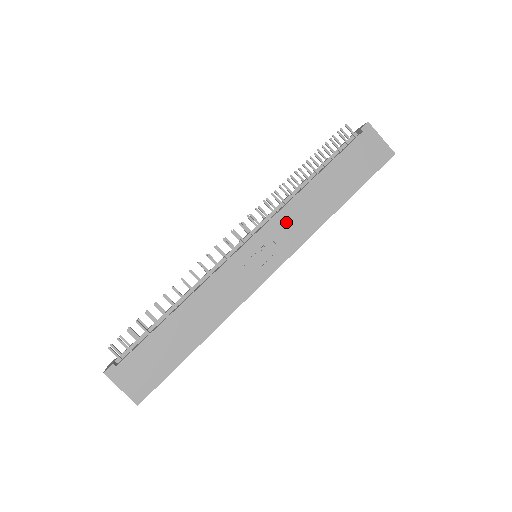
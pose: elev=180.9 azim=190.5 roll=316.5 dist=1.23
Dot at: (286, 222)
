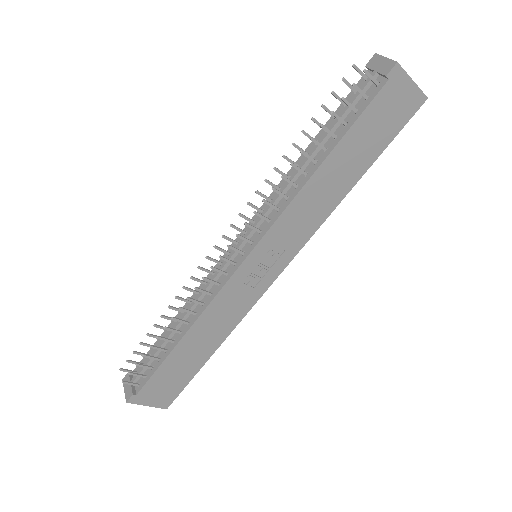
Dot at: (290, 223)
